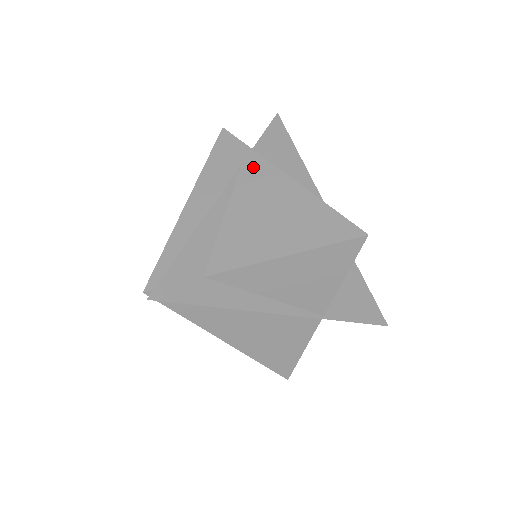
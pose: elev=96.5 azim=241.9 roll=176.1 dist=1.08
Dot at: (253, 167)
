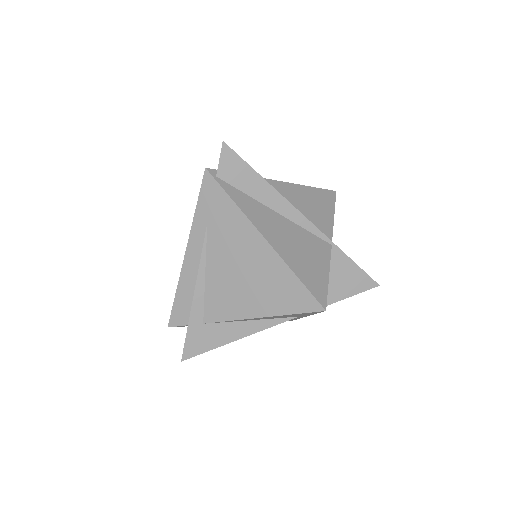
Dot at: occluded
